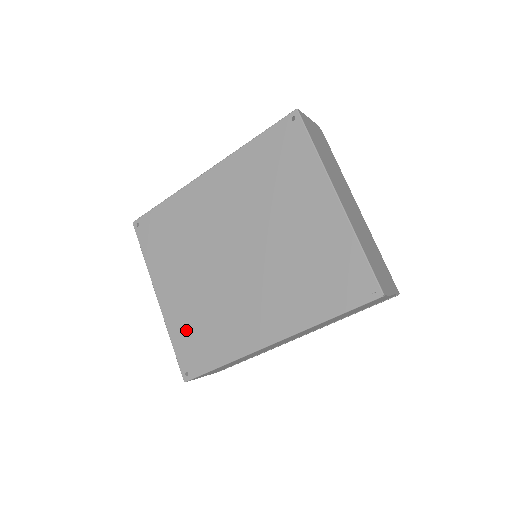
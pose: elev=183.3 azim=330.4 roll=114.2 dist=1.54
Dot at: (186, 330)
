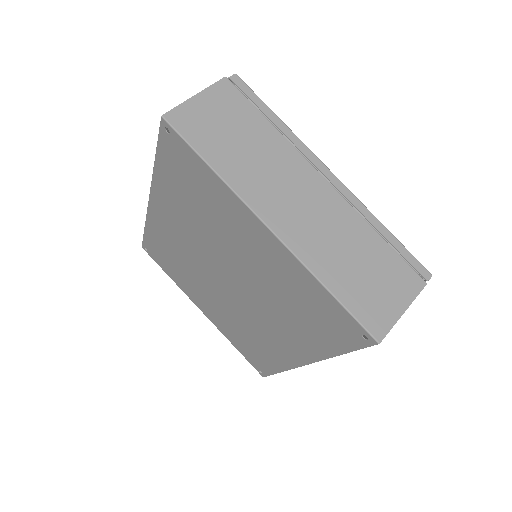
Dot at: (237, 340)
